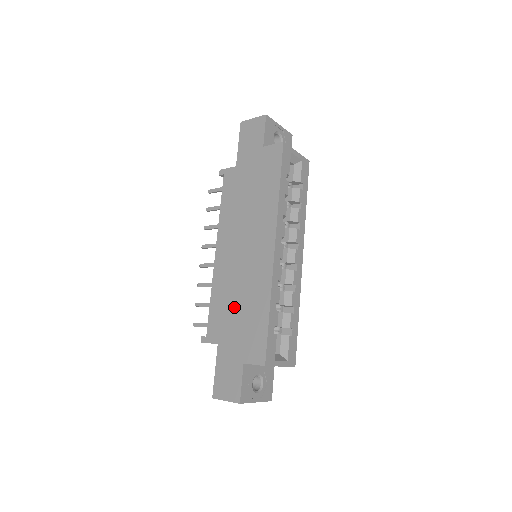
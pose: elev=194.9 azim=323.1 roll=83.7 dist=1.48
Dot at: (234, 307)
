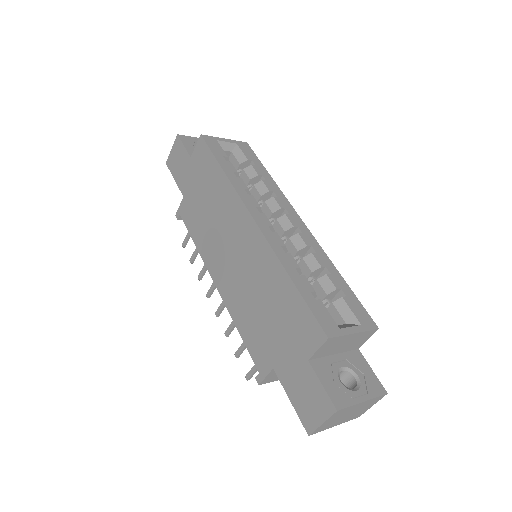
Dot at: (260, 313)
